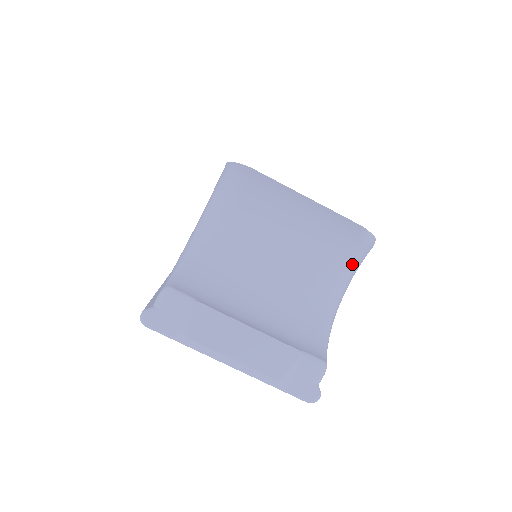
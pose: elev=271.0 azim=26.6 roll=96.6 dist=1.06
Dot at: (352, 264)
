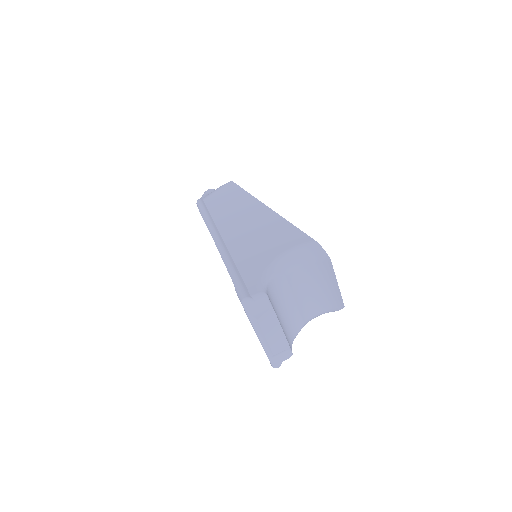
Dot at: (323, 313)
